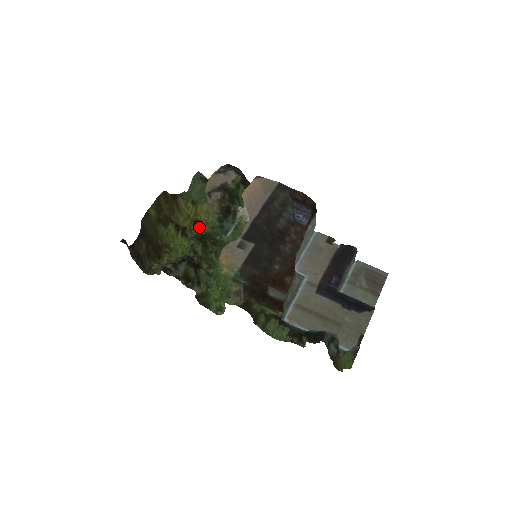
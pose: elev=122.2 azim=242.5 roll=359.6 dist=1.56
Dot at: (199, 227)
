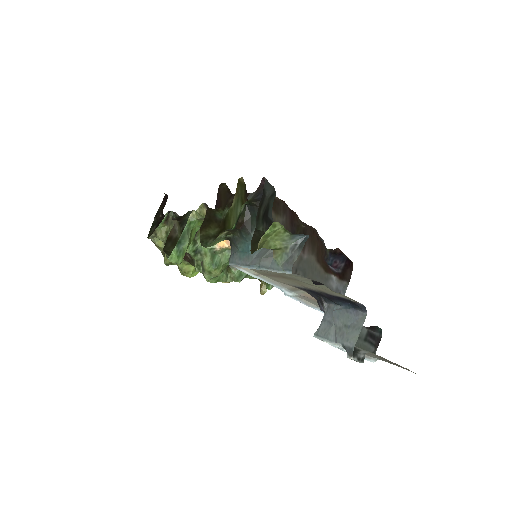
Dot at: occluded
